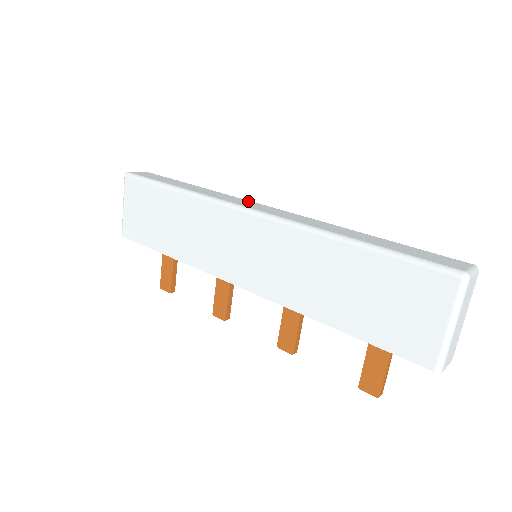
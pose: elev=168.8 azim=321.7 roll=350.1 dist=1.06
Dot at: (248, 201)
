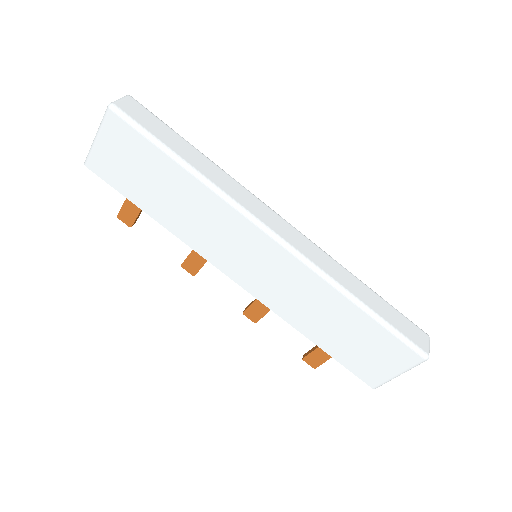
Dot at: (265, 207)
